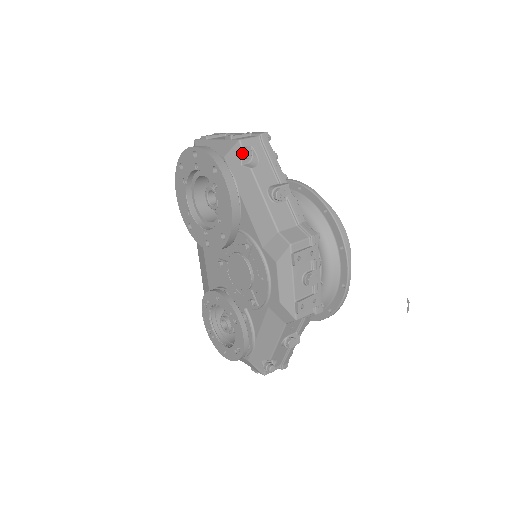
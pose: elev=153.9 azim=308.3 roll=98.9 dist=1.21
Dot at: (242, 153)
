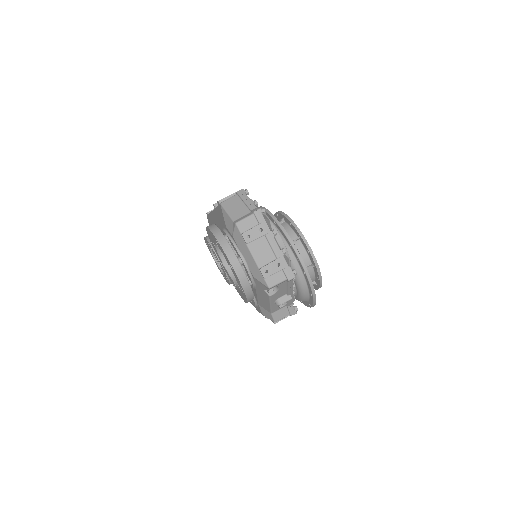
Dot at: (267, 291)
